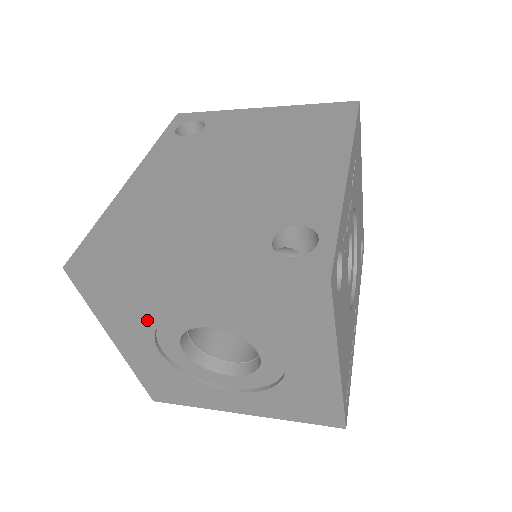
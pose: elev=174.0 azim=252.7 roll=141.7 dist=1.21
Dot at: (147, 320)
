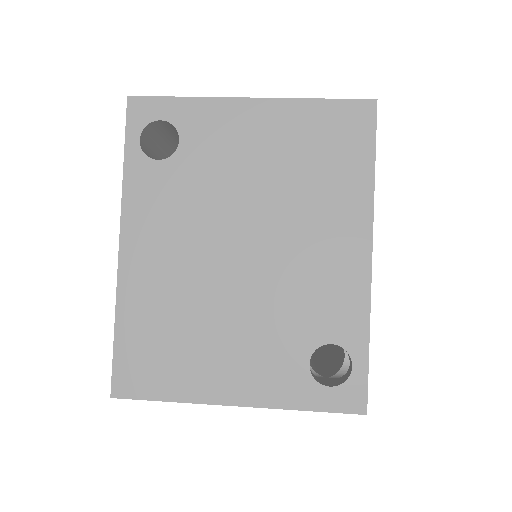
Dot at: occluded
